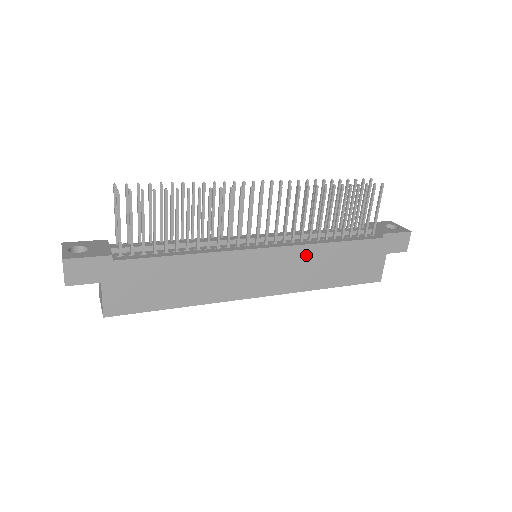
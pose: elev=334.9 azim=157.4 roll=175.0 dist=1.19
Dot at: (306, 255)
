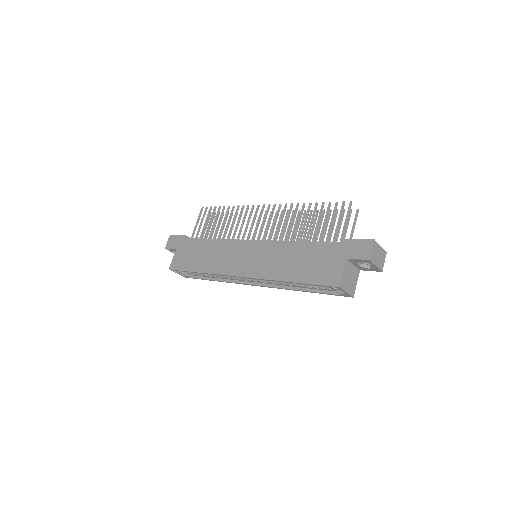
Dot at: (277, 249)
